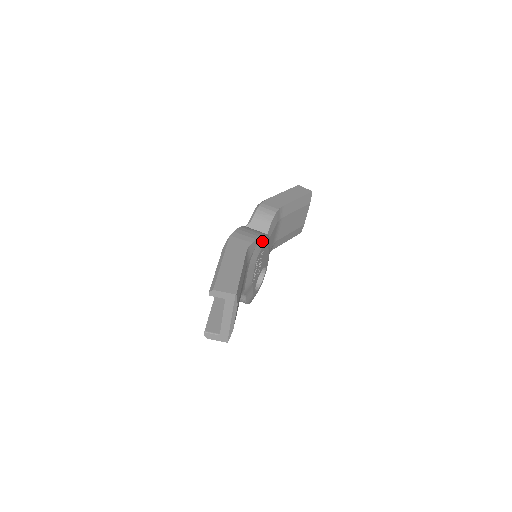
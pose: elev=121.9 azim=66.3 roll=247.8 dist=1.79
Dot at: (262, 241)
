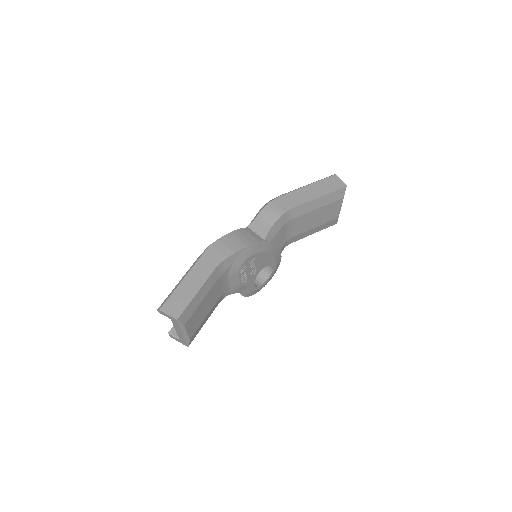
Dot at: (248, 251)
